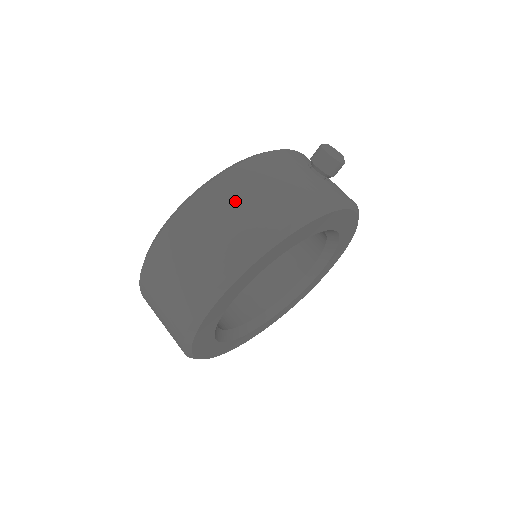
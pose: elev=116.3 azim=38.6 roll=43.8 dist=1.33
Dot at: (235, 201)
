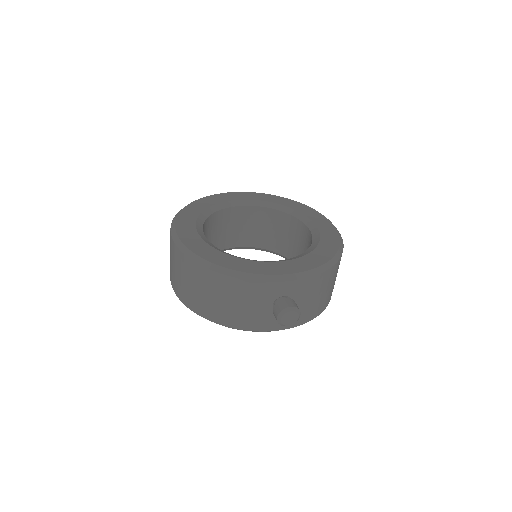
Dot at: (199, 285)
